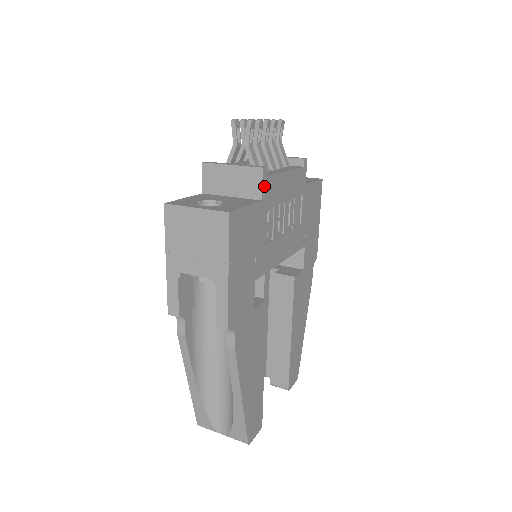
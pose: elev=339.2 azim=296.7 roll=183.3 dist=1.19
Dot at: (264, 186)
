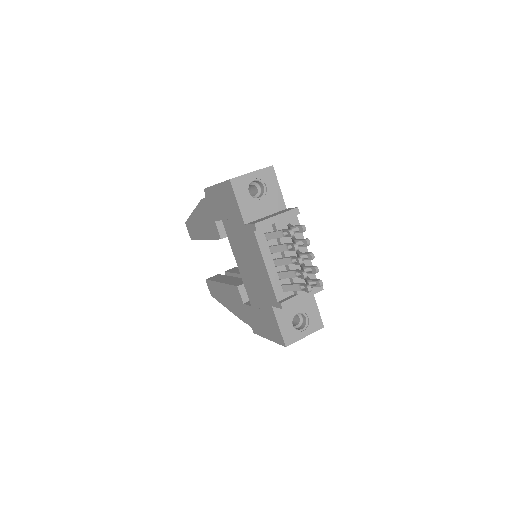
Dot at: occluded
